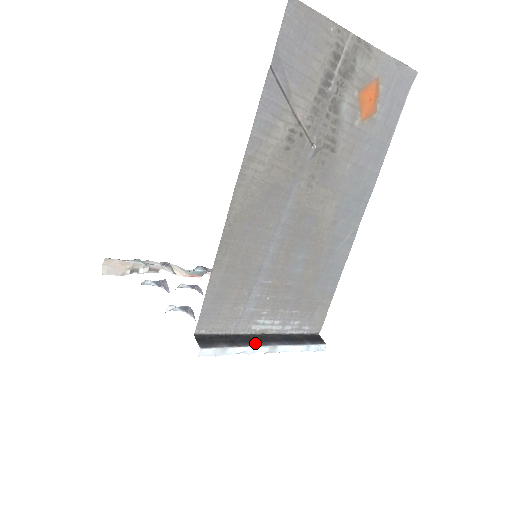
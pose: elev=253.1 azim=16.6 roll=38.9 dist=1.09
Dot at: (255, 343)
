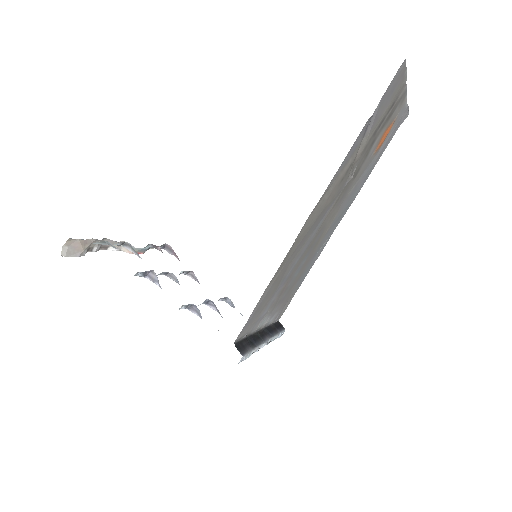
Dot at: (260, 340)
